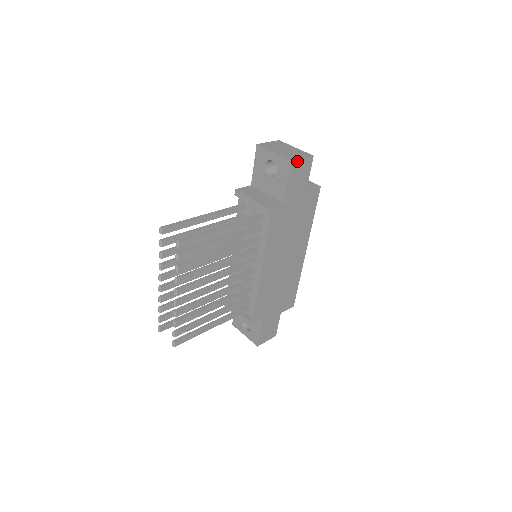
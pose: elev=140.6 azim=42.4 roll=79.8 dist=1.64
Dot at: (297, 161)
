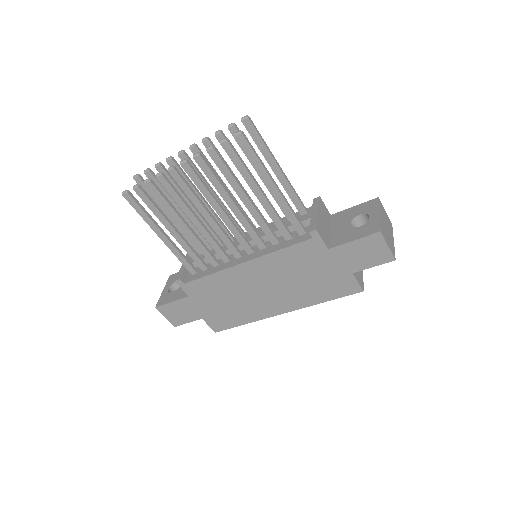
Dot at: (383, 240)
